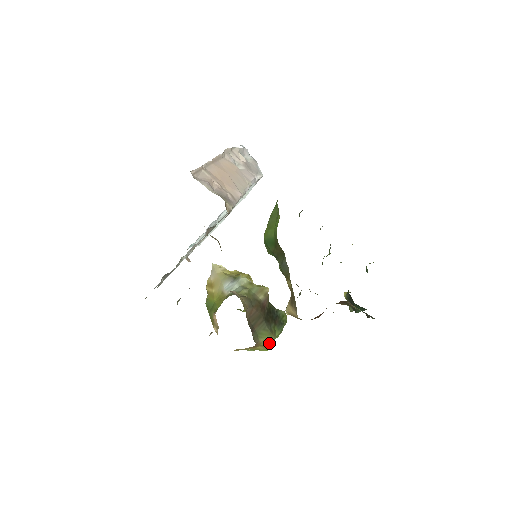
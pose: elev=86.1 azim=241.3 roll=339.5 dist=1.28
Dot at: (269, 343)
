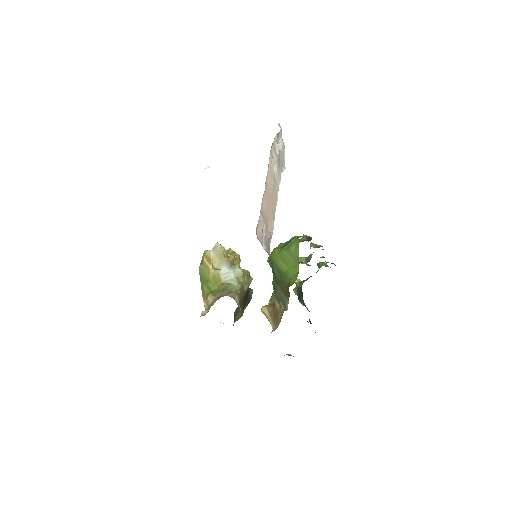
Dot at: occluded
